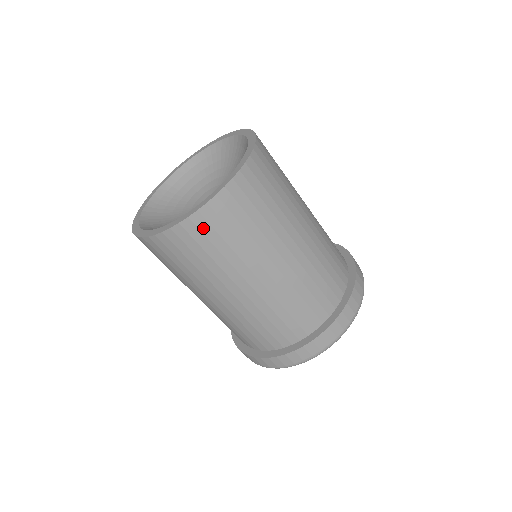
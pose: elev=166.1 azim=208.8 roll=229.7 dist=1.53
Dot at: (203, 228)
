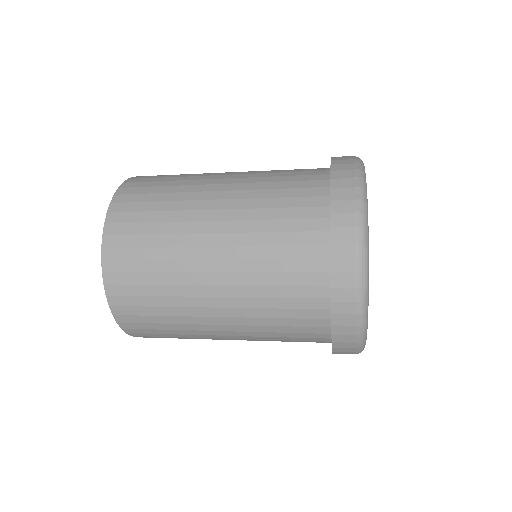
Dot at: (121, 281)
